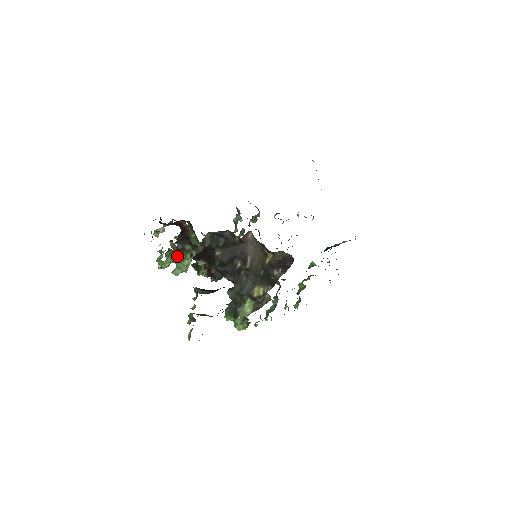
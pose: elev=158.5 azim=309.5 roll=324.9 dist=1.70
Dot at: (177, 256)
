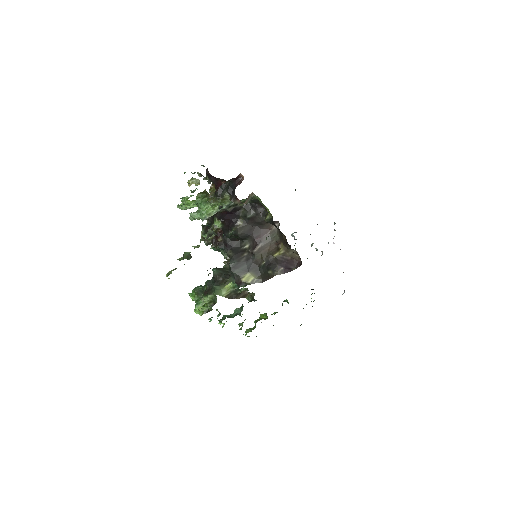
Dot at: (210, 199)
